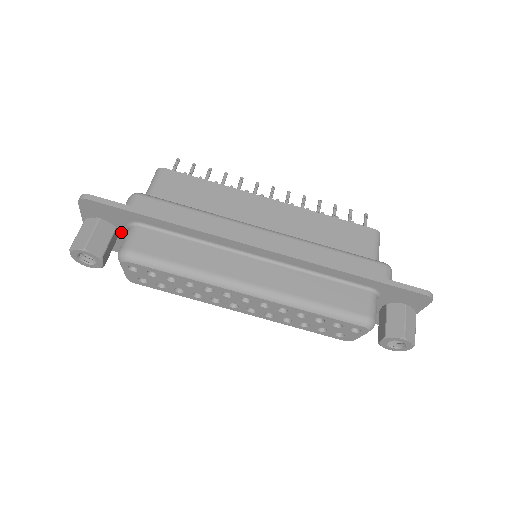
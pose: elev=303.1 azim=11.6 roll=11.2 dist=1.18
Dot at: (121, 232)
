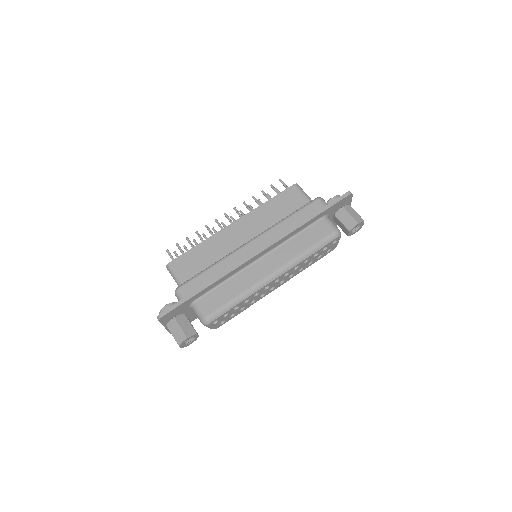
Dot at: (187, 313)
